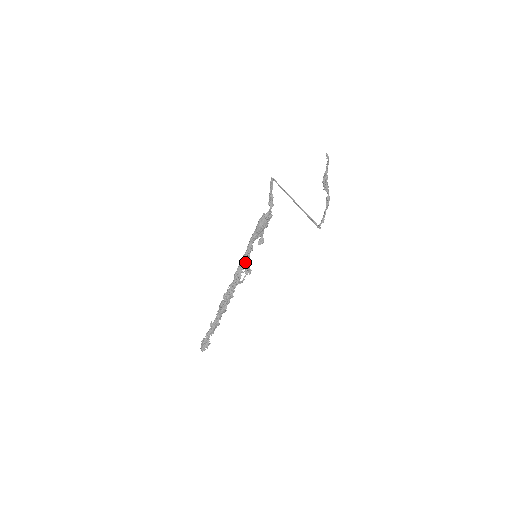
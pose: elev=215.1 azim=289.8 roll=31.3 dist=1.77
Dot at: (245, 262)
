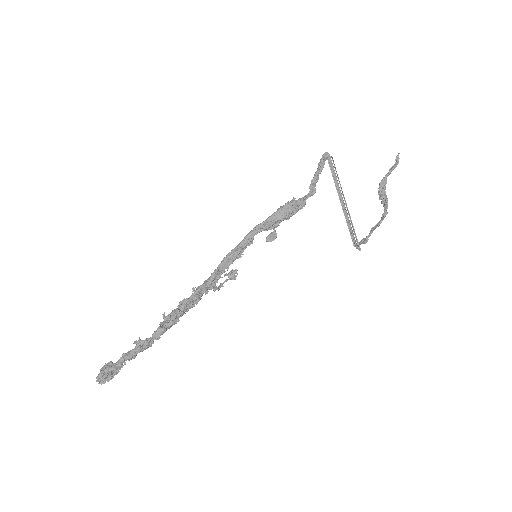
Dot at: (234, 259)
